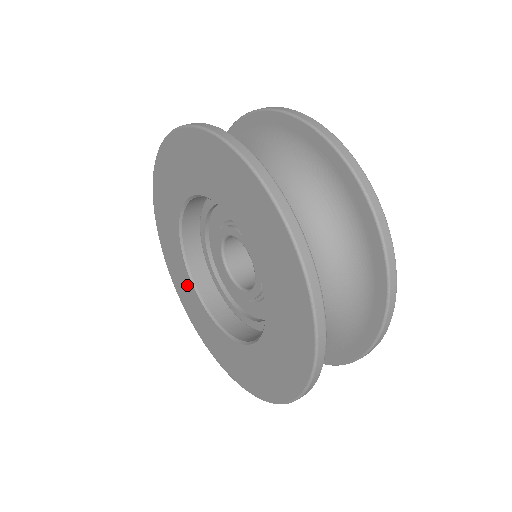
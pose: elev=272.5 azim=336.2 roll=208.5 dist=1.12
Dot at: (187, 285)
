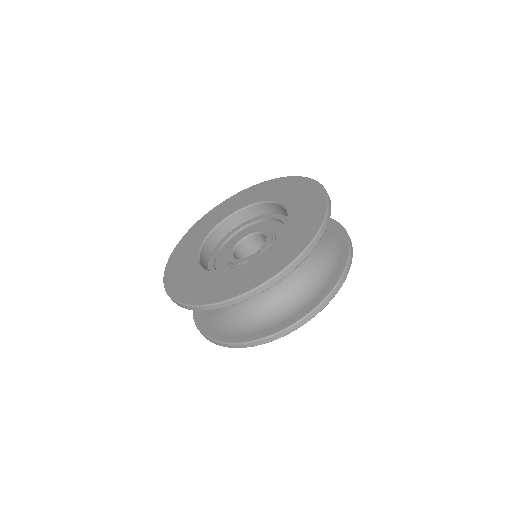
Dot at: (202, 233)
